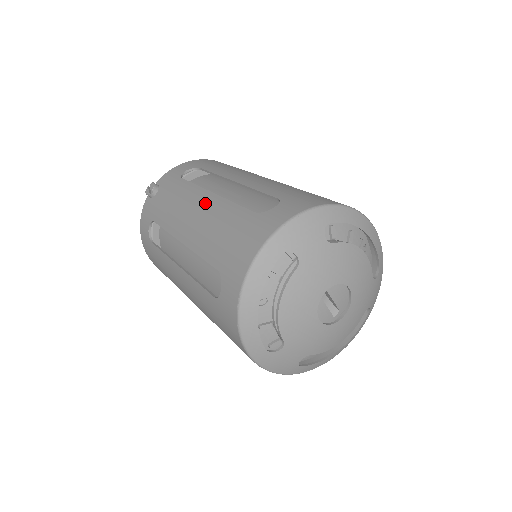
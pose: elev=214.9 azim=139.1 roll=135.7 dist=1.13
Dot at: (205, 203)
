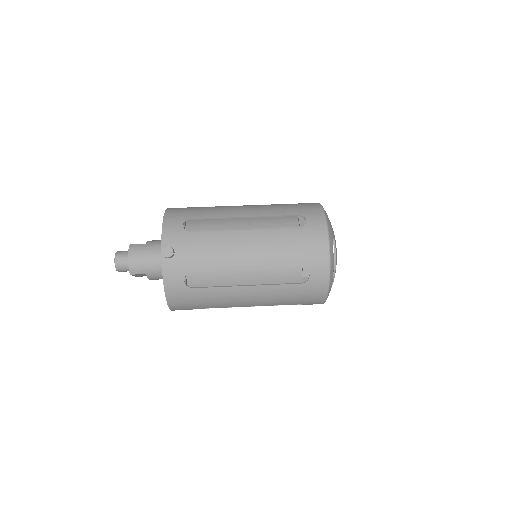
Dot at: (249, 238)
